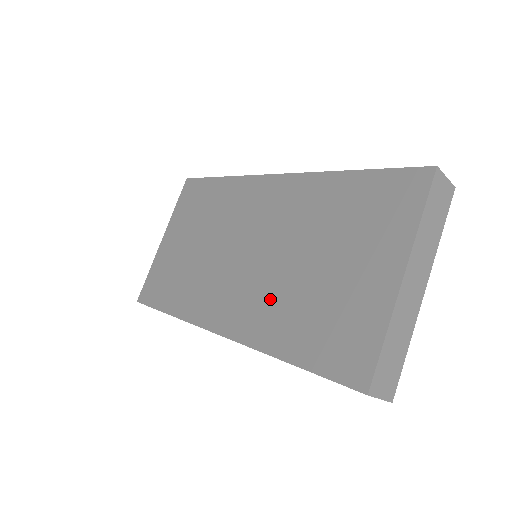
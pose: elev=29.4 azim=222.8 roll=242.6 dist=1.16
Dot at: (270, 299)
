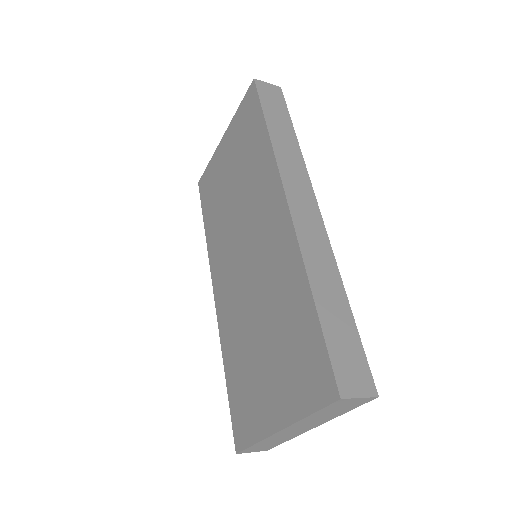
Dot at: (237, 319)
